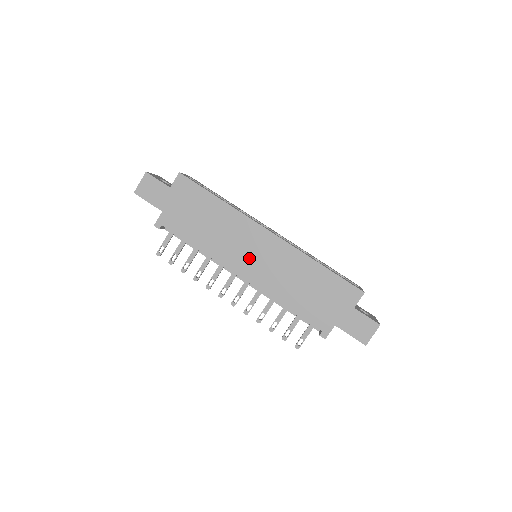
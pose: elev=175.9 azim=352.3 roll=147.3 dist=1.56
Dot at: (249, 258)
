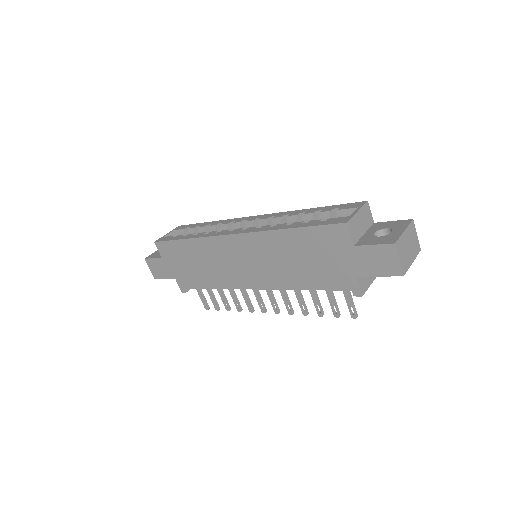
Dot at: (243, 269)
